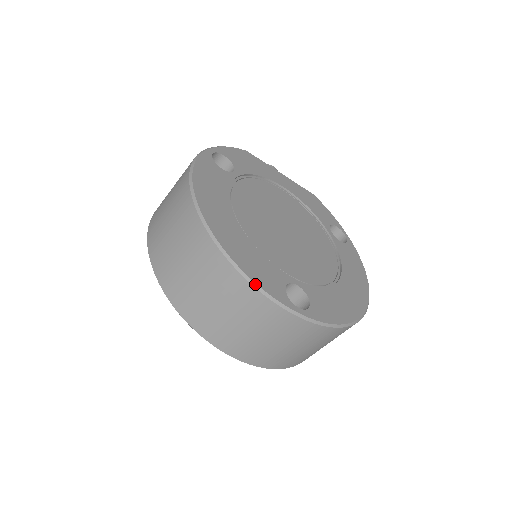
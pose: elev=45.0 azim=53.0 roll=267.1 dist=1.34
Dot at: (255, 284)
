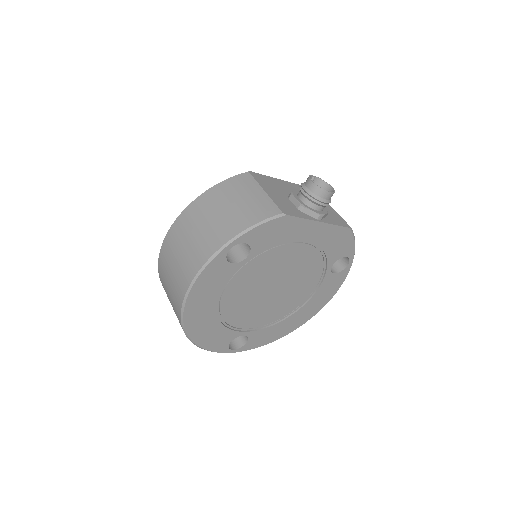
Dot at: occluded
